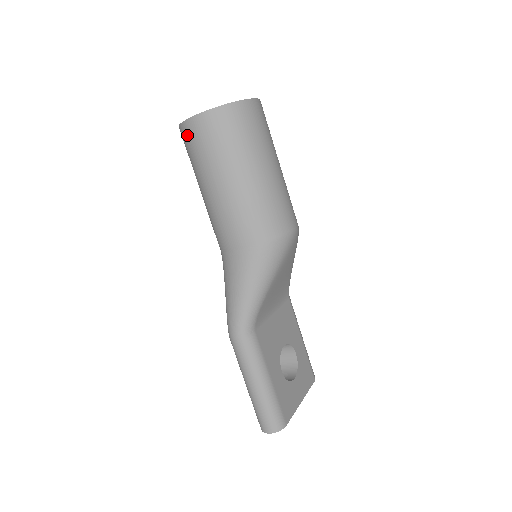
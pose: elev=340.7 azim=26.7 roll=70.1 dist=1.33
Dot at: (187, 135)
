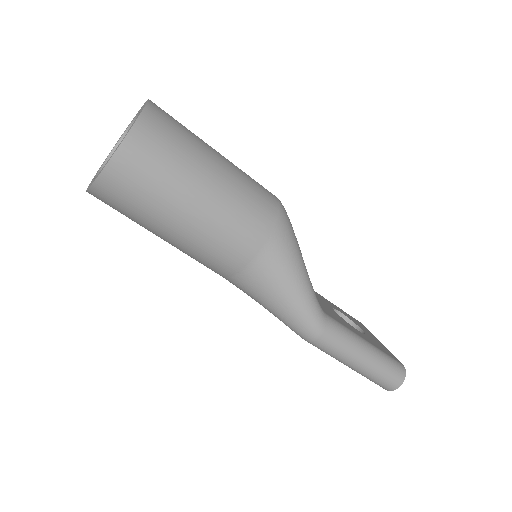
Dot at: (116, 184)
